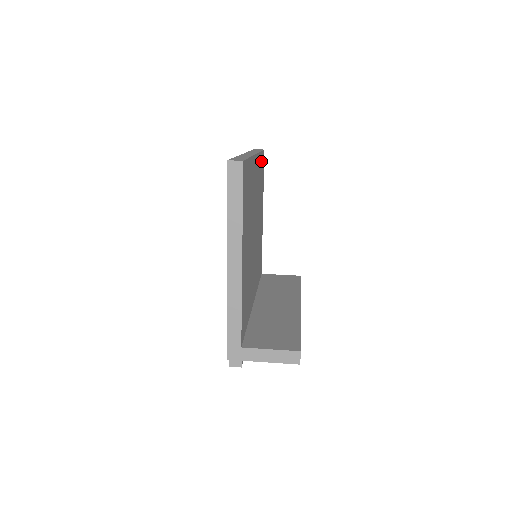
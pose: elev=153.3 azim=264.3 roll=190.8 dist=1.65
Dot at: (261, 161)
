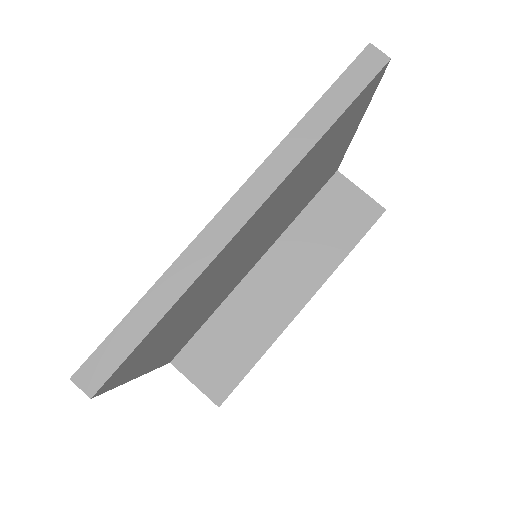
Dot at: (333, 128)
